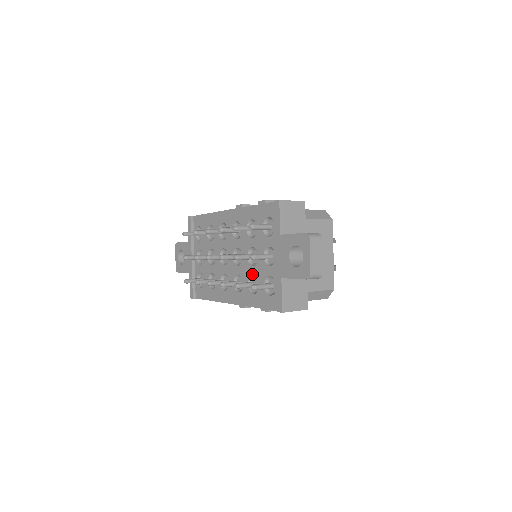
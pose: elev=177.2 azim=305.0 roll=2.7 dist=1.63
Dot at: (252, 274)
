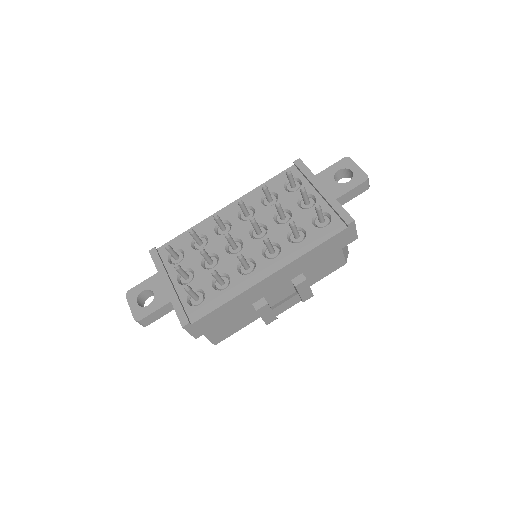
Dot at: (290, 228)
